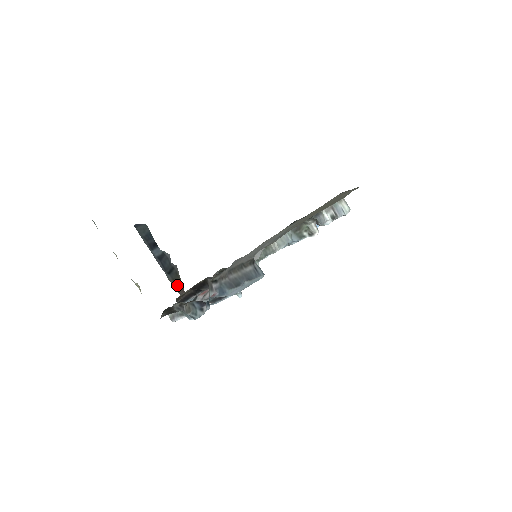
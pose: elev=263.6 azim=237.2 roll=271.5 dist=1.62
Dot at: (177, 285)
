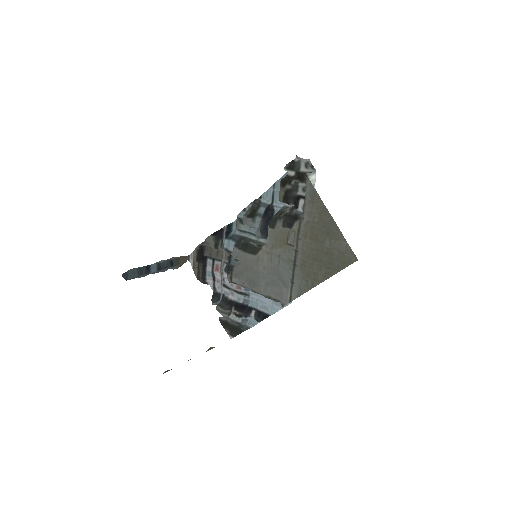
Dot at: (181, 262)
